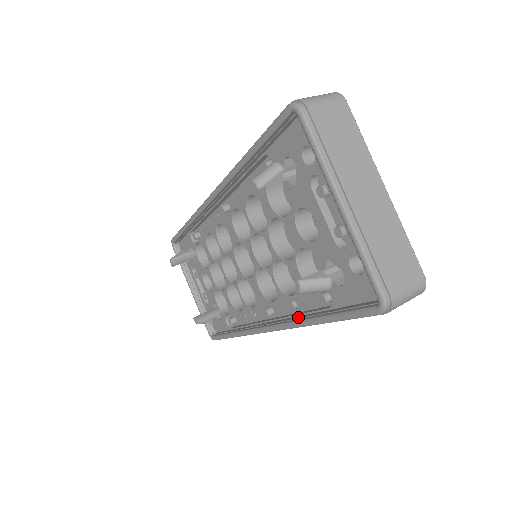
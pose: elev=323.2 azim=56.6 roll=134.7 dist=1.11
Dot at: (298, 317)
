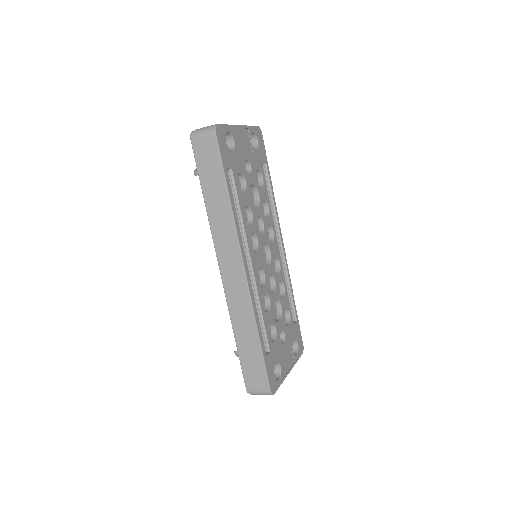
Dot at: occluded
